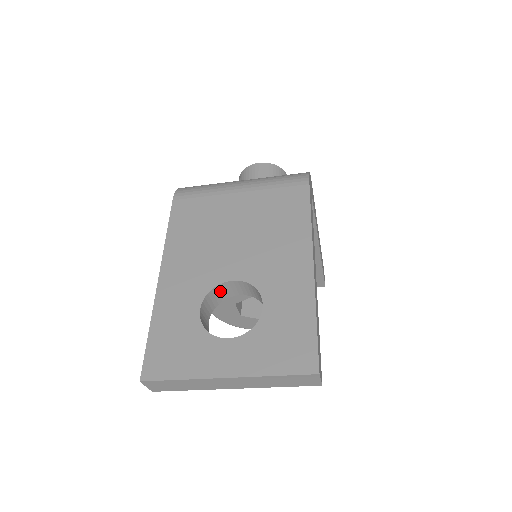
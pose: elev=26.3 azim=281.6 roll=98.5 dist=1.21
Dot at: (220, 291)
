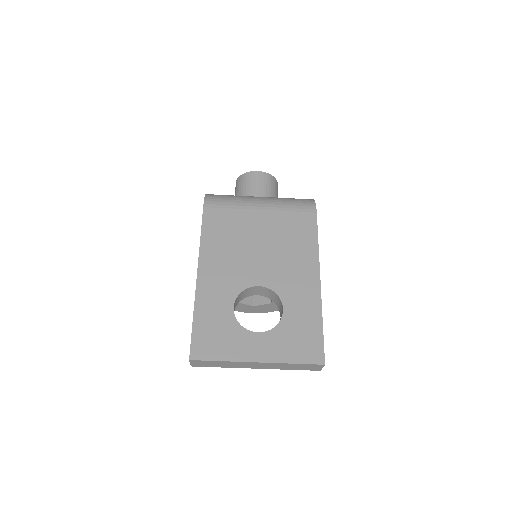
Dot at: (246, 292)
